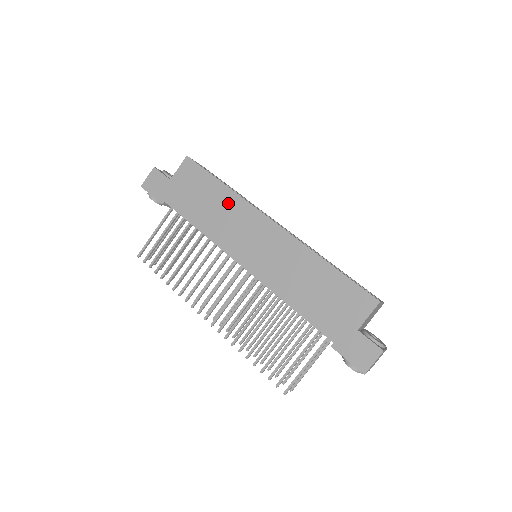
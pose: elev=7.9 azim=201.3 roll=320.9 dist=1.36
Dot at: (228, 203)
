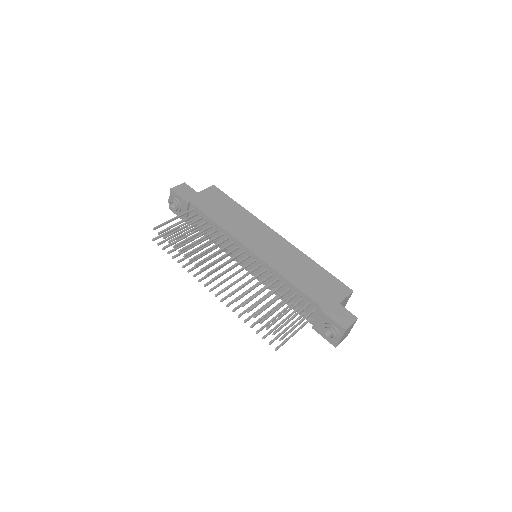
Dot at: (244, 216)
